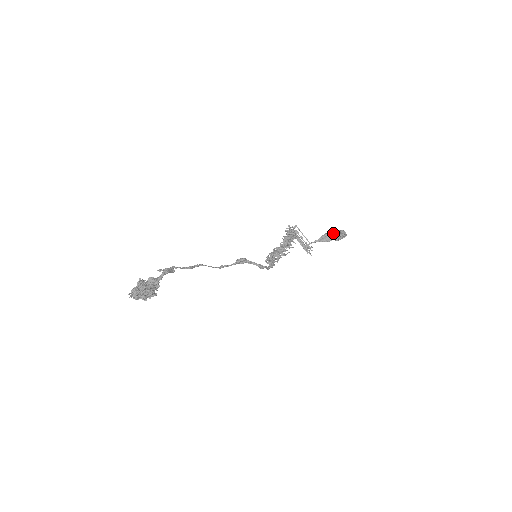
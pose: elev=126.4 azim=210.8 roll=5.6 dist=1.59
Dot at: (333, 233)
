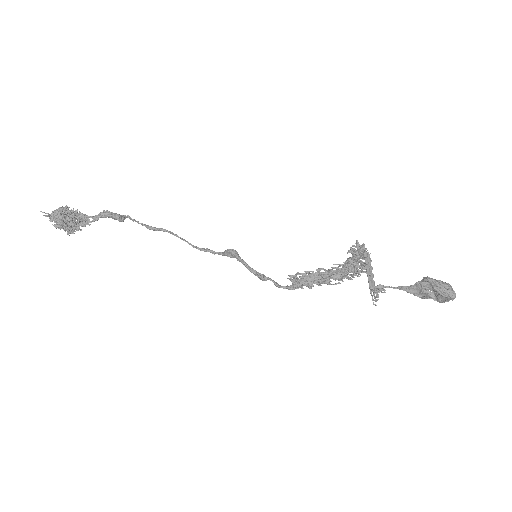
Dot at: (426, 282)
